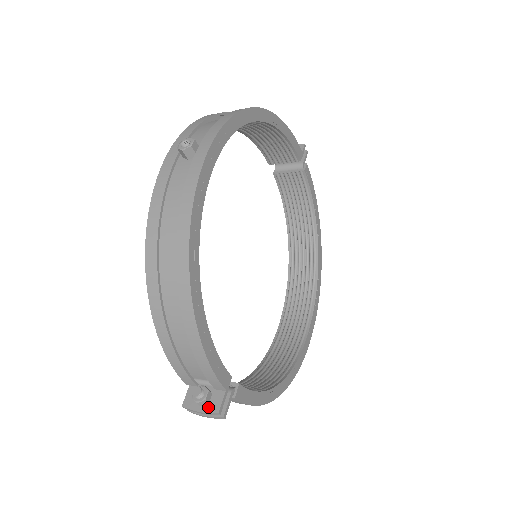
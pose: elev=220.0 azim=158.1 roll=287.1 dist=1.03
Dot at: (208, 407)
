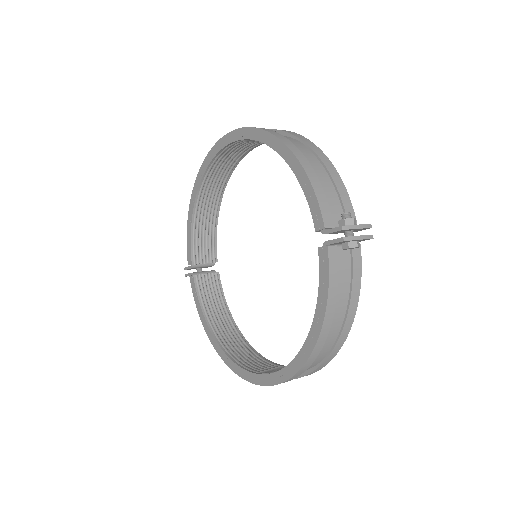
Dot at: (360, 225)
